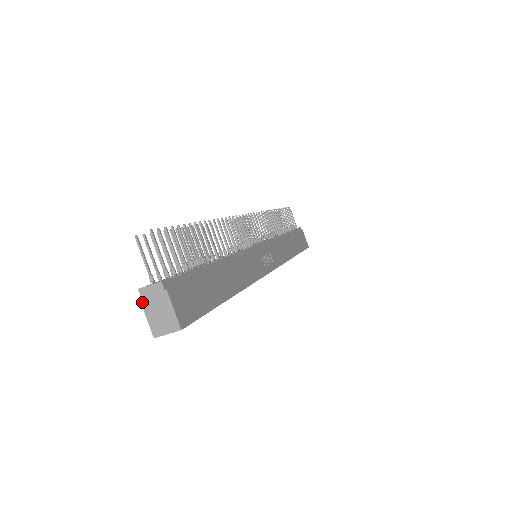
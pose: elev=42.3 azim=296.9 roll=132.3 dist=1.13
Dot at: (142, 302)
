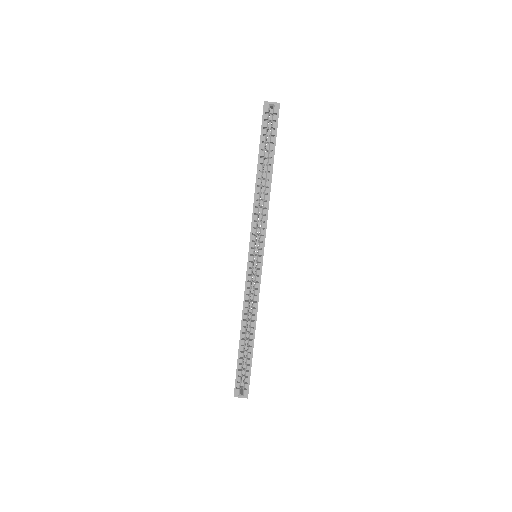
Dot at: occluded
